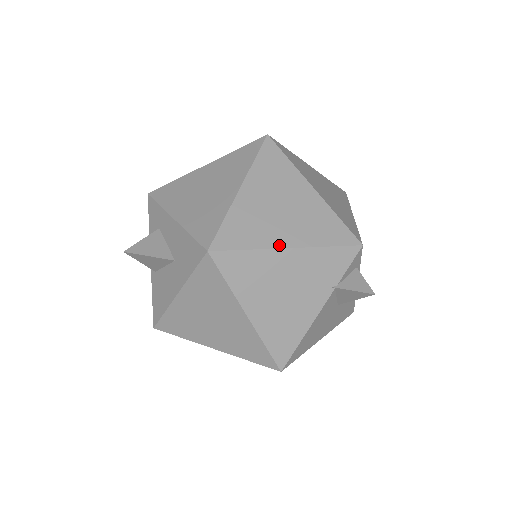
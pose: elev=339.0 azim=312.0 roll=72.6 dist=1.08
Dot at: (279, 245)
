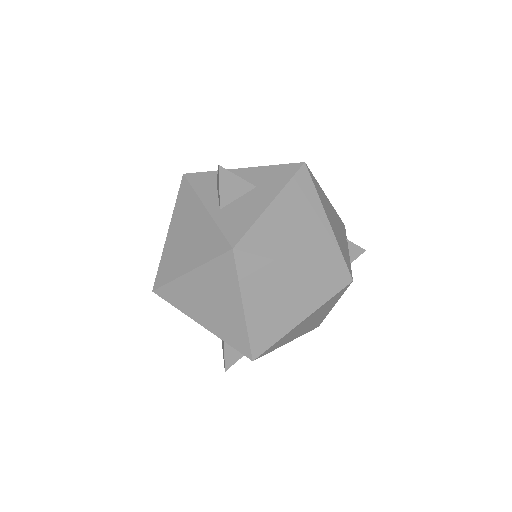
Dot at: (323, 192)
